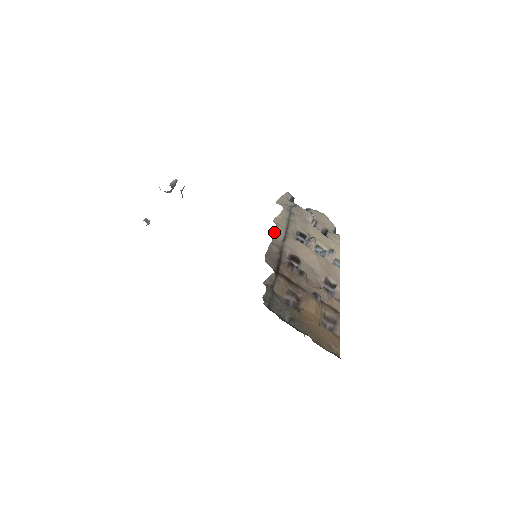
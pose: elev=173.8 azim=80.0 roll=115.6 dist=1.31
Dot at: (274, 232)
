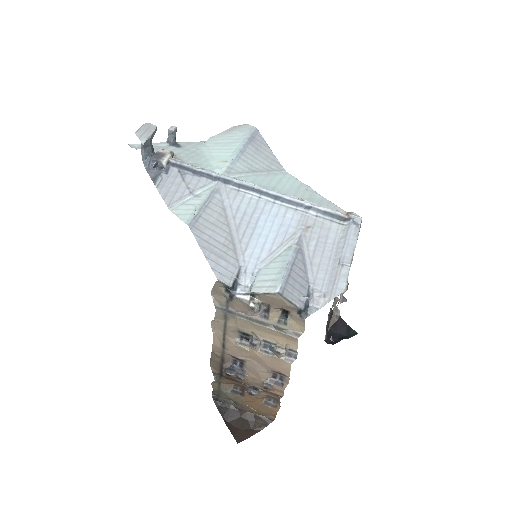
Dot at: occluded
